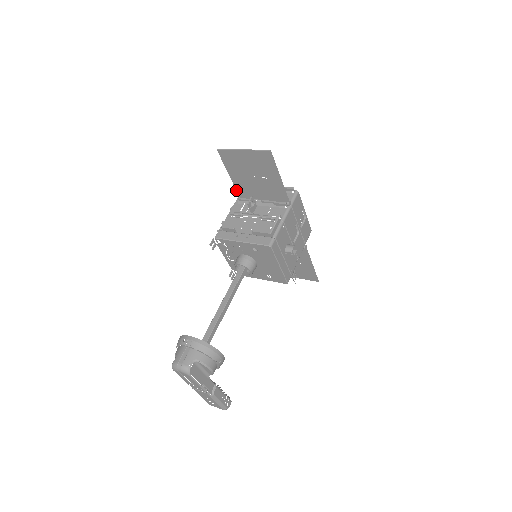
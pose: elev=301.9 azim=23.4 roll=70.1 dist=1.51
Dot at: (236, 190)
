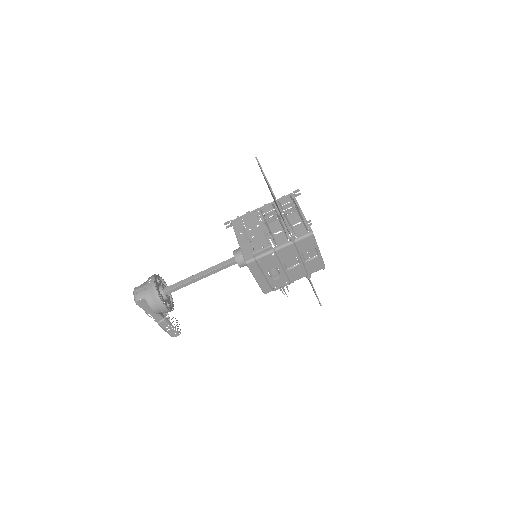
Dot at: occluded
